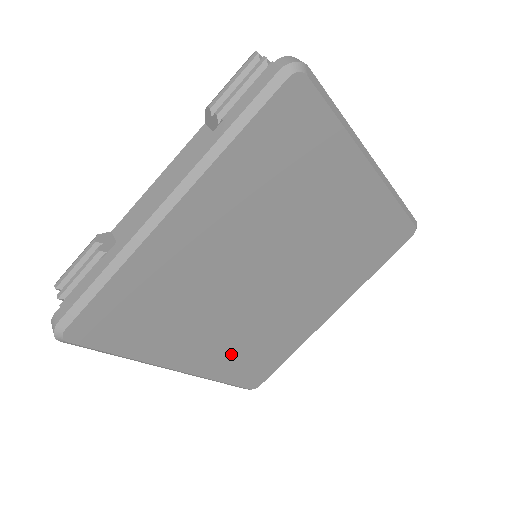
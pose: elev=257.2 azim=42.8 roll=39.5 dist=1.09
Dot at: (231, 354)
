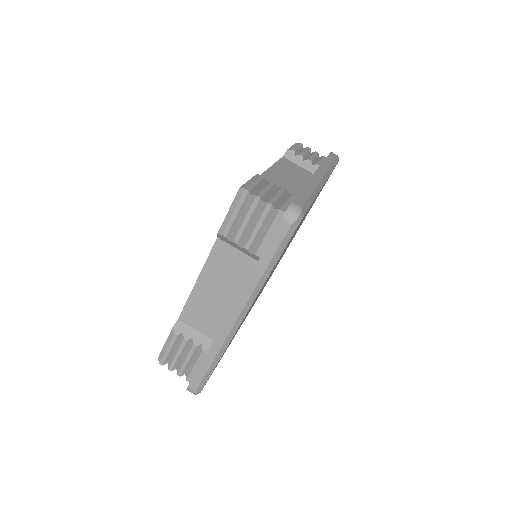
Dot at: occluded
